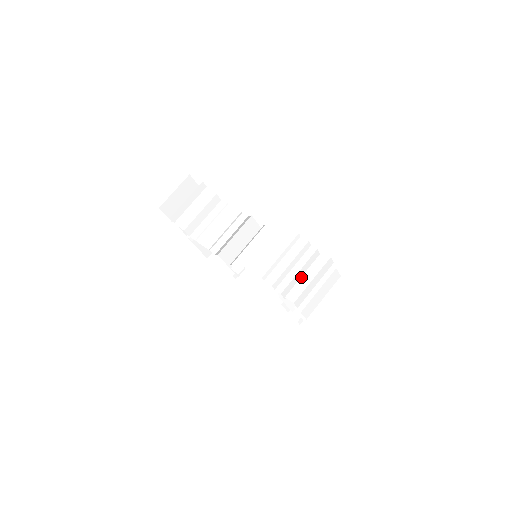
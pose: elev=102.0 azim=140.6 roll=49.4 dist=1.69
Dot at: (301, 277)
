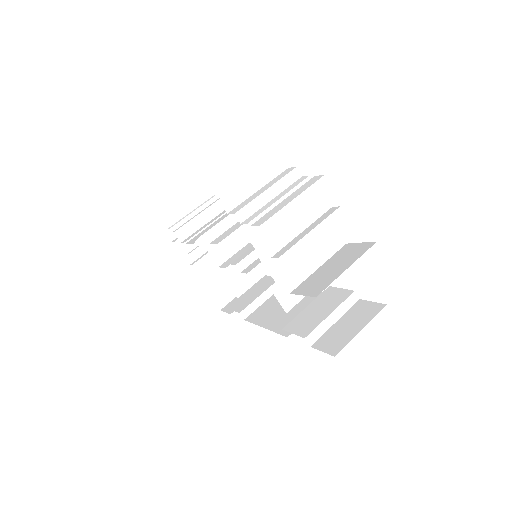
Dot at: (279, 203)
